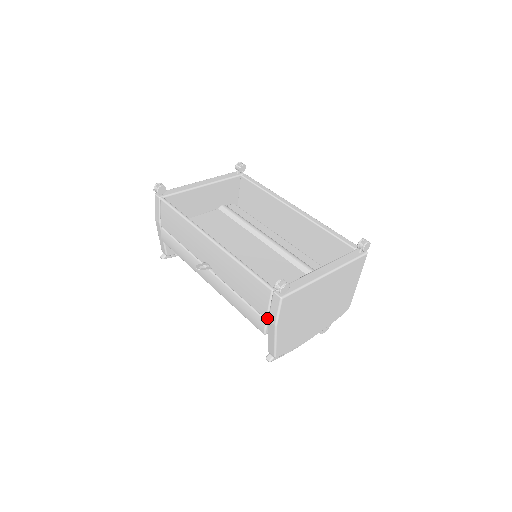
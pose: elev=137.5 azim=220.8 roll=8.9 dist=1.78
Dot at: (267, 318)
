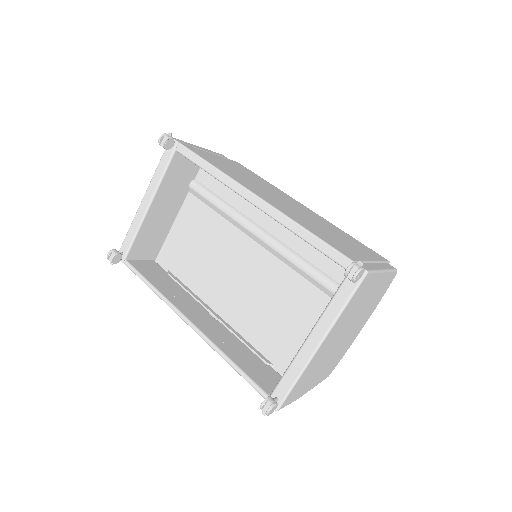
Dot at: occluded
